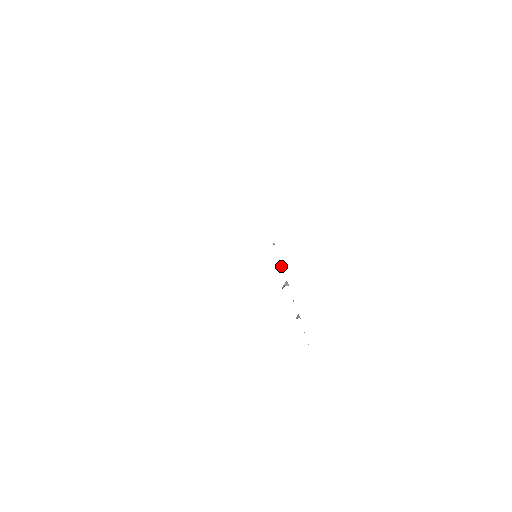
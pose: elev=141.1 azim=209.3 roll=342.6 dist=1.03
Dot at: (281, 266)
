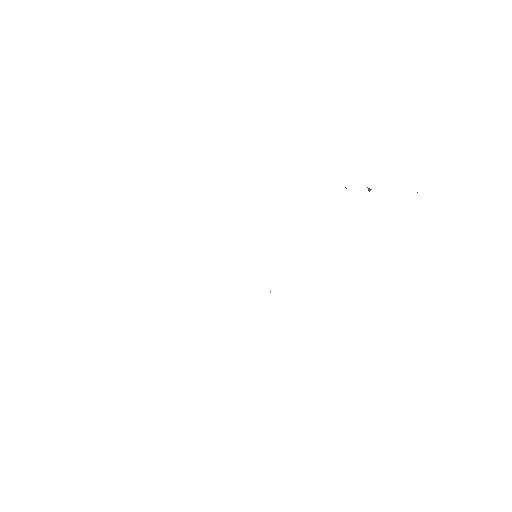
Dot at: (346, 188)
